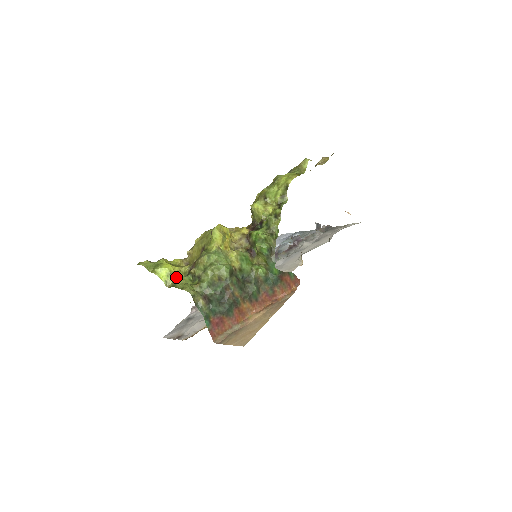
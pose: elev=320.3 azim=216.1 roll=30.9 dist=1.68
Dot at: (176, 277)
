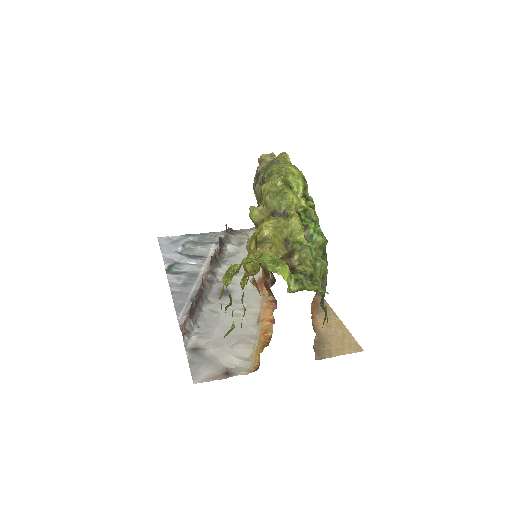
Dot at: (295, 277)
